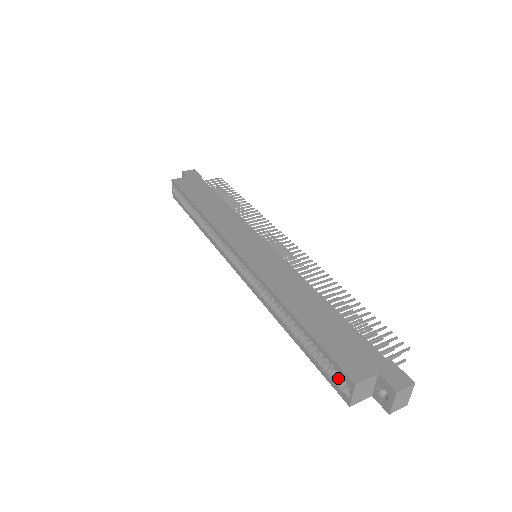
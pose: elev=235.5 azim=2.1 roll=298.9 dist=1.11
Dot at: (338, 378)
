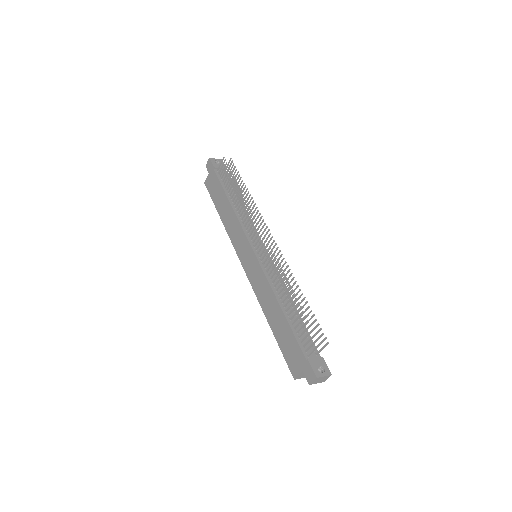
Dot at: occluded
